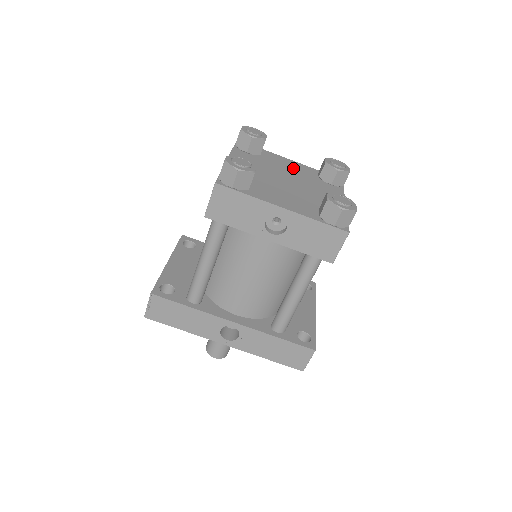
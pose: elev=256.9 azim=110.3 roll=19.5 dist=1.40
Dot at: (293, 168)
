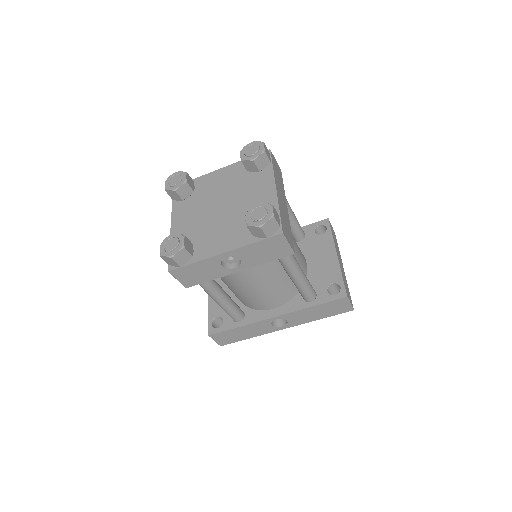
Dot at: (224, 181)
